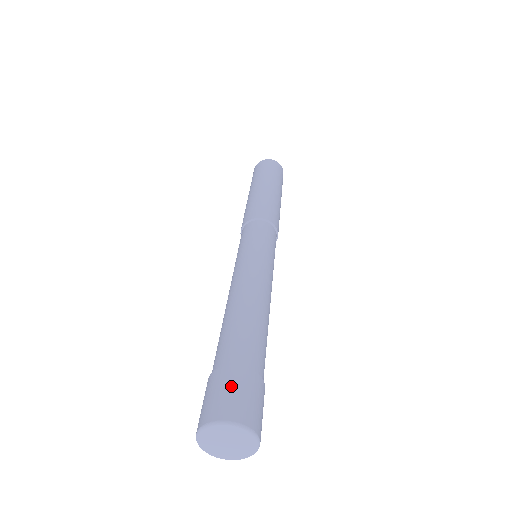
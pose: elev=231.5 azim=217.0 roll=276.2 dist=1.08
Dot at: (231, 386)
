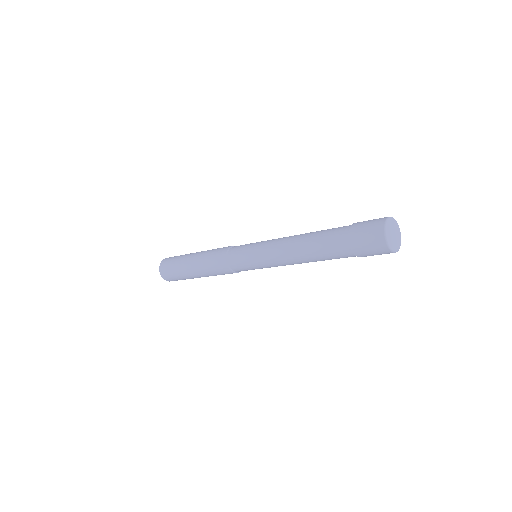
Dot at: (366, 221)
